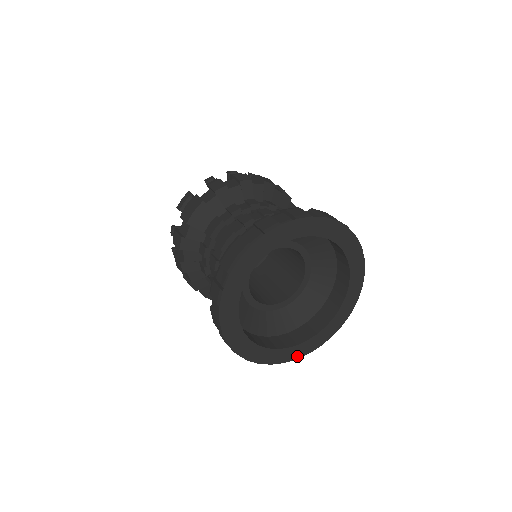
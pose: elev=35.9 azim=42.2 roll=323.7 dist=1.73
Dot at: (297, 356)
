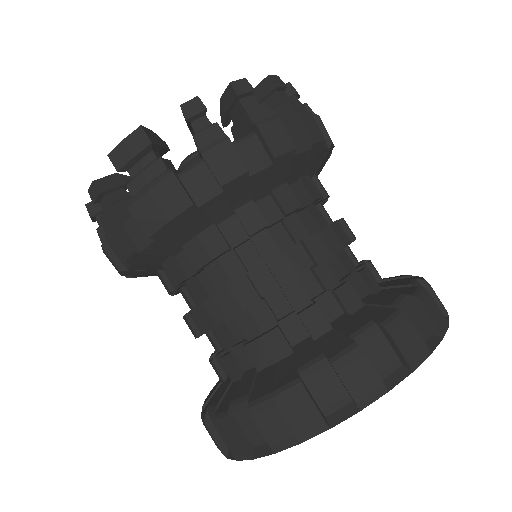
Dot at: occluded
